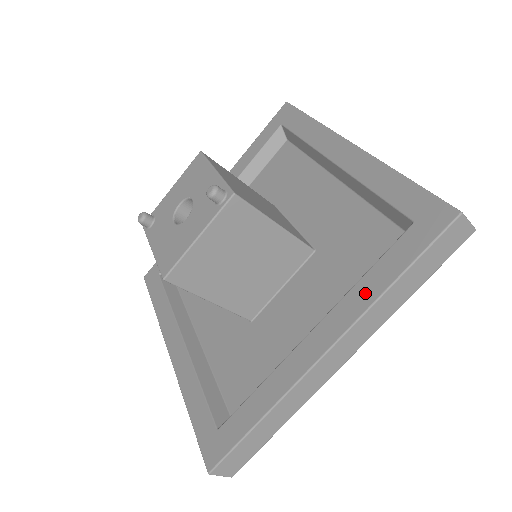
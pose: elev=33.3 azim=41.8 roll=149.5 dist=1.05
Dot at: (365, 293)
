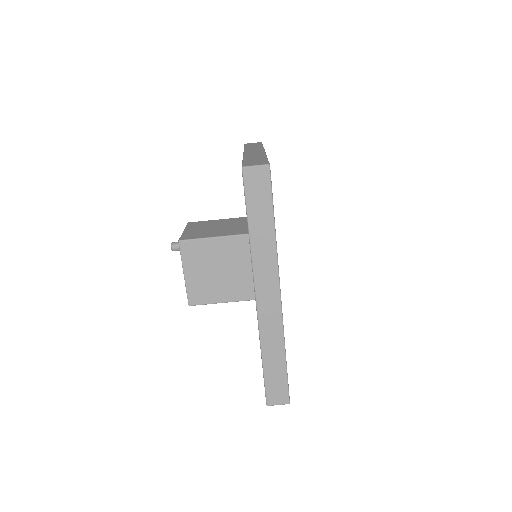
Dot at: occluded
